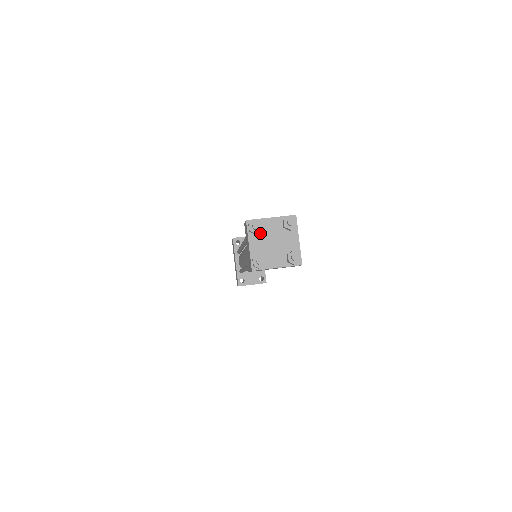
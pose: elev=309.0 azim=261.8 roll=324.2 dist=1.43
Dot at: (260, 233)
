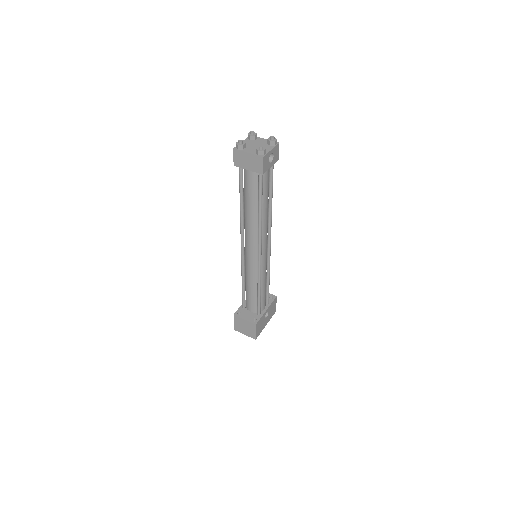
Dot at: (253, 141)
